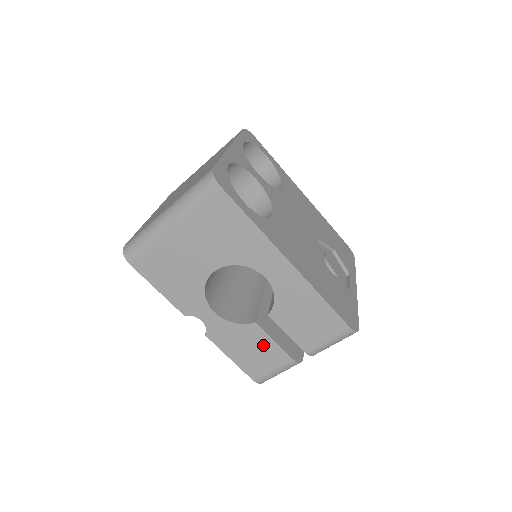
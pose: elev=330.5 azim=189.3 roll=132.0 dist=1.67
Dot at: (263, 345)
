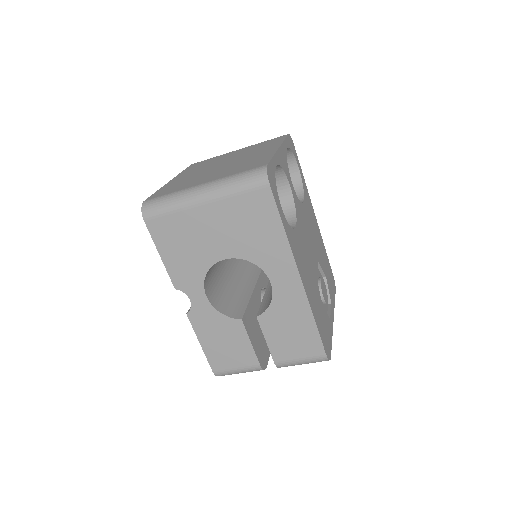
Dot at: (238, 342)
